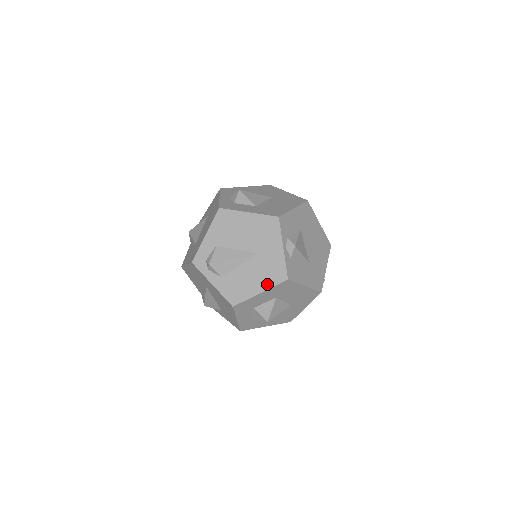
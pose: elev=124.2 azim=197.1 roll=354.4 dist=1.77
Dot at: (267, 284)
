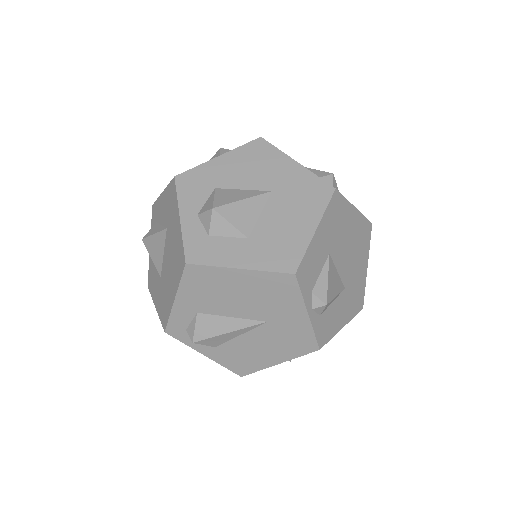
Dot at: (288, 355)
